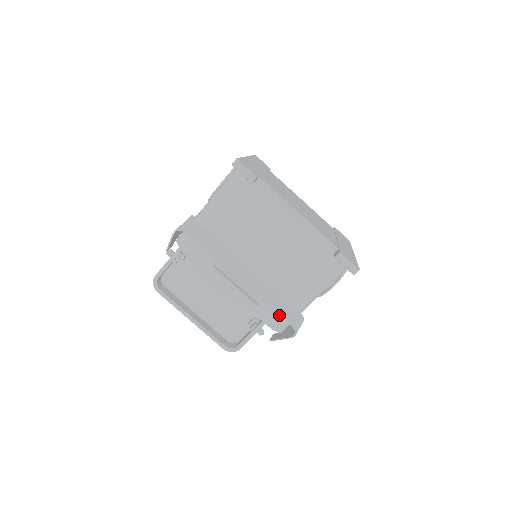
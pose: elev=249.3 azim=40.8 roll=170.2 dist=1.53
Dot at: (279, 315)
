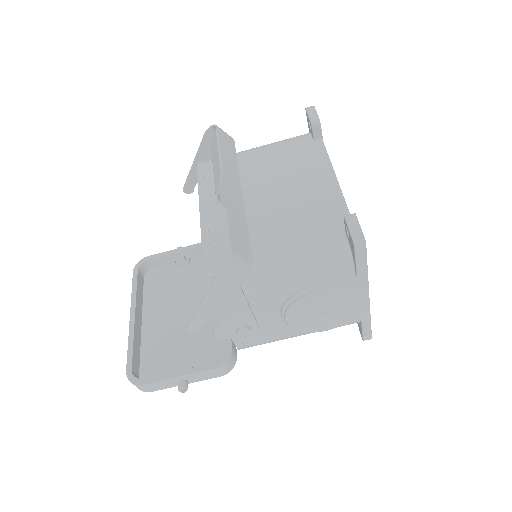
Dot at: (228, 232)
